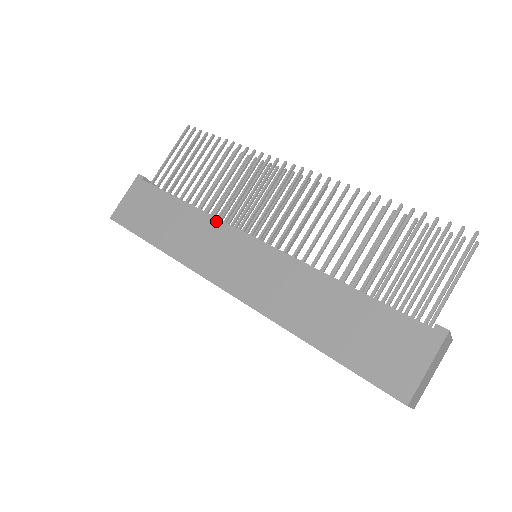
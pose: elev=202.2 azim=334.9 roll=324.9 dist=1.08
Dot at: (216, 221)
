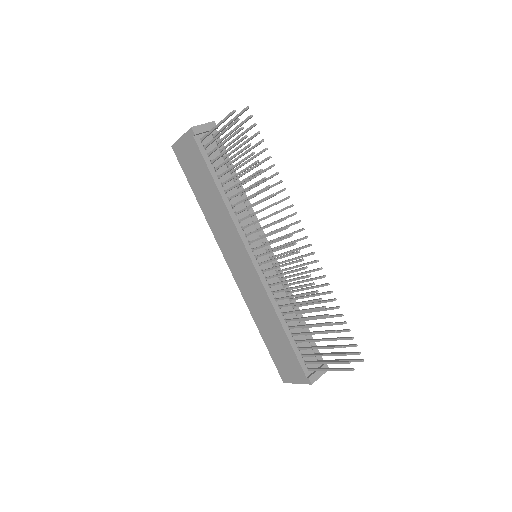
Dot at: (233, 226)
